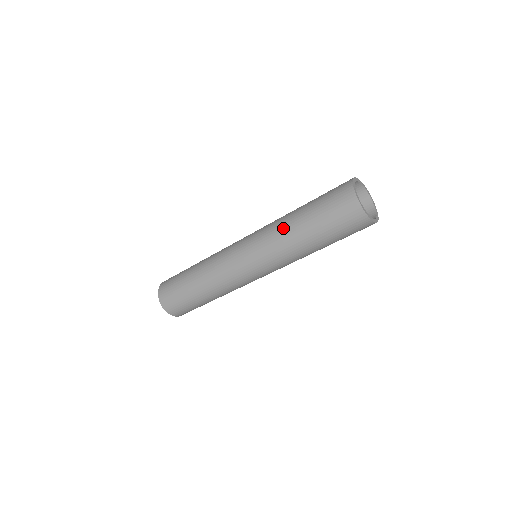
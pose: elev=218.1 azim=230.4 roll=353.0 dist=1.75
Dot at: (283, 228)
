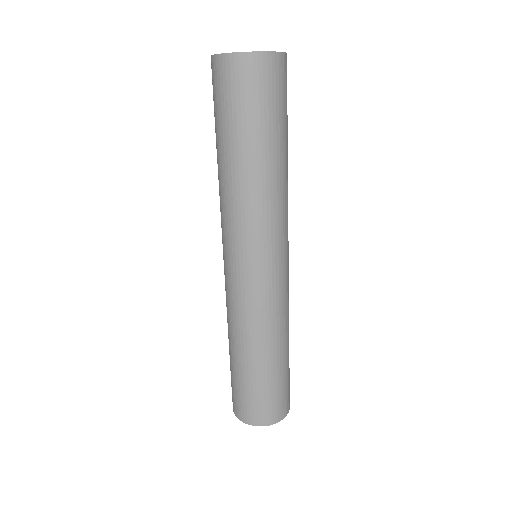
Dot at: (220, 186)
